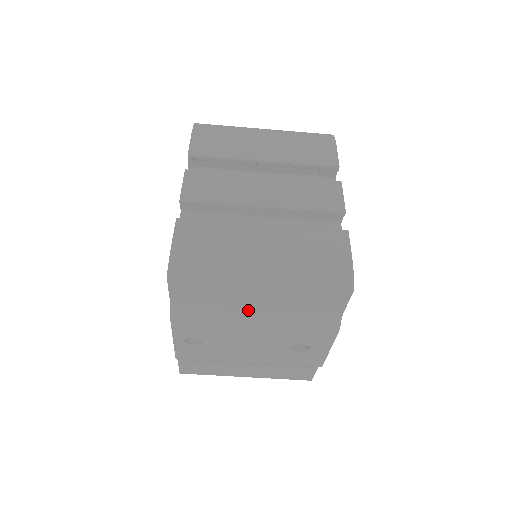
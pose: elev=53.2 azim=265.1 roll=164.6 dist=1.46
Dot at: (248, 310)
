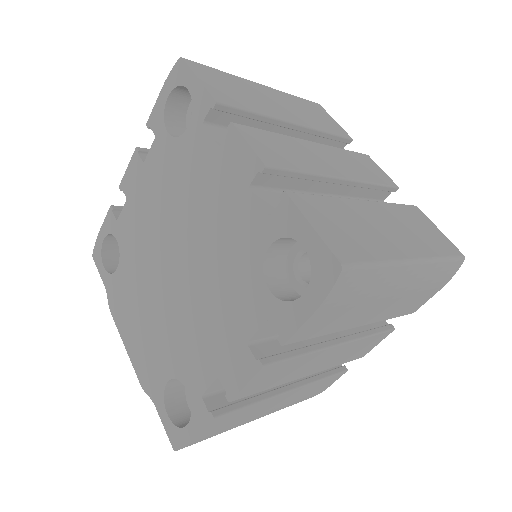
Dot at: occluded
